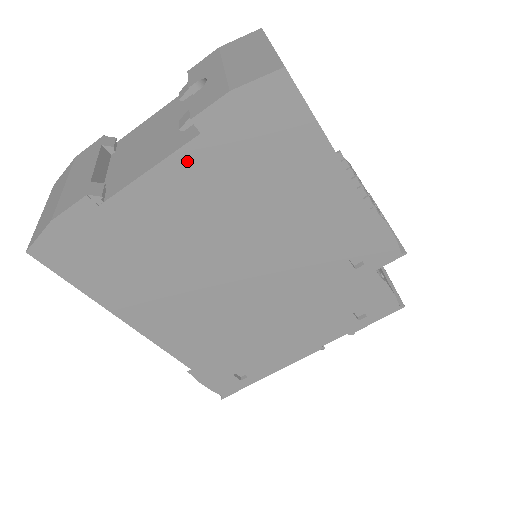
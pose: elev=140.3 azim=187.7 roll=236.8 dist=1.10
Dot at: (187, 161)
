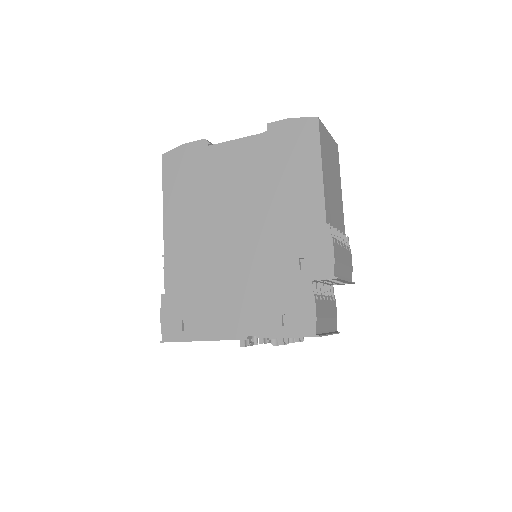
Dot at: (254, 143)
